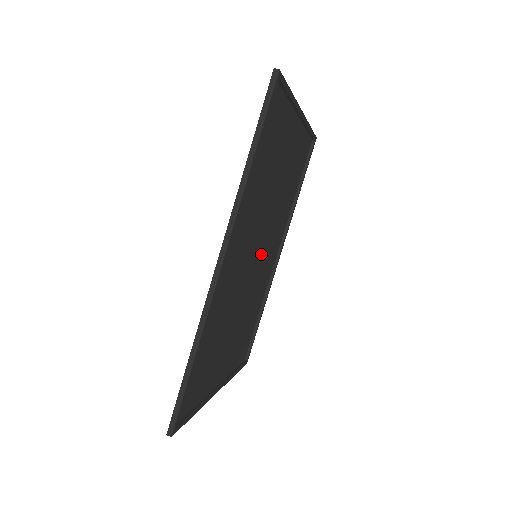
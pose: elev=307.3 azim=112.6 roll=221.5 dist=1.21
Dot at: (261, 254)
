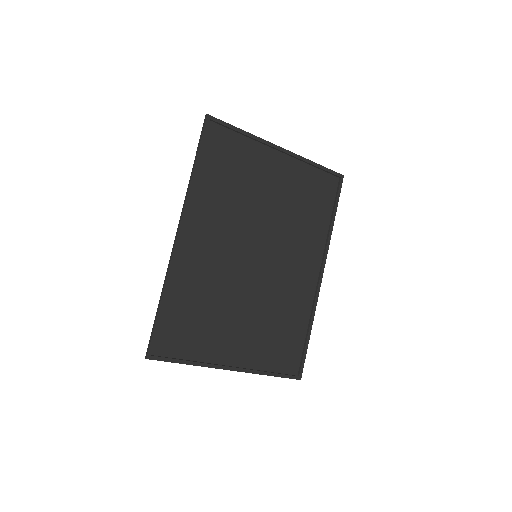
Dot at: (270, 259)
